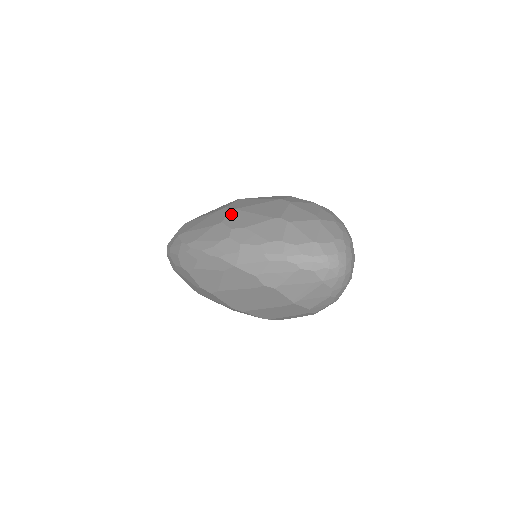
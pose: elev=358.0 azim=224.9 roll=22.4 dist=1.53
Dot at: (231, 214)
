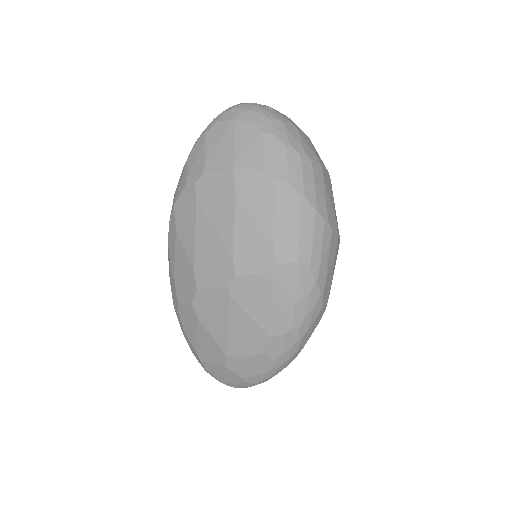
Dot at: occluded
